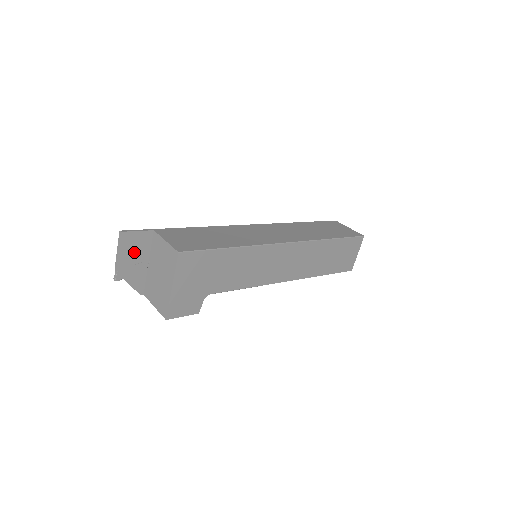
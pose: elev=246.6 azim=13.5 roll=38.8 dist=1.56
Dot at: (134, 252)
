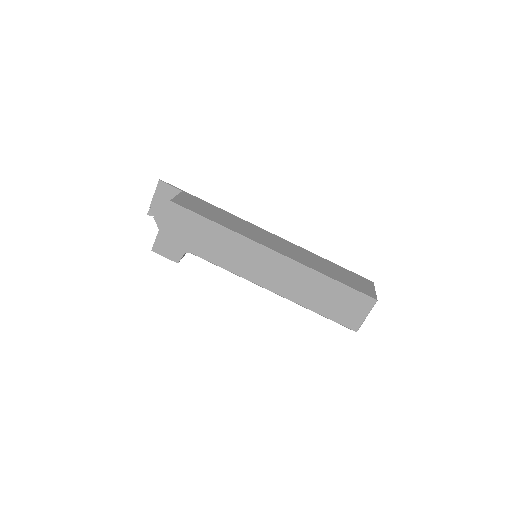
Dot at: (165, 200)
